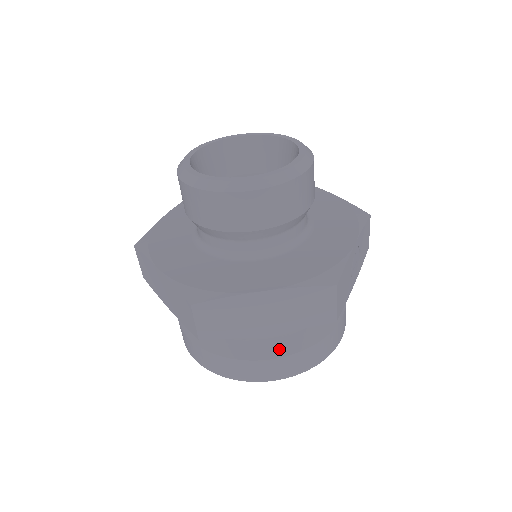
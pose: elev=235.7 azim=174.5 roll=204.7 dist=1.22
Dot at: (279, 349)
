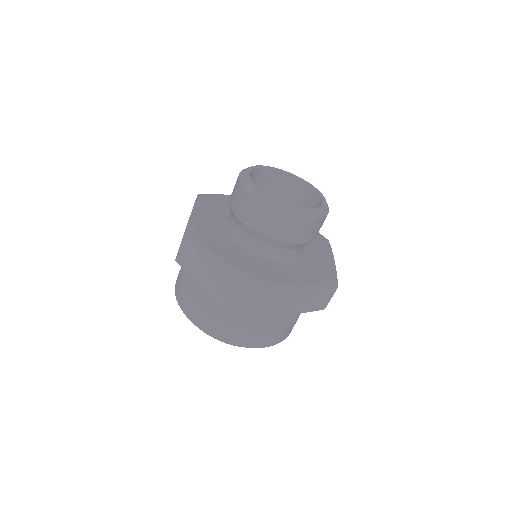
Dot at: (278, 325)
